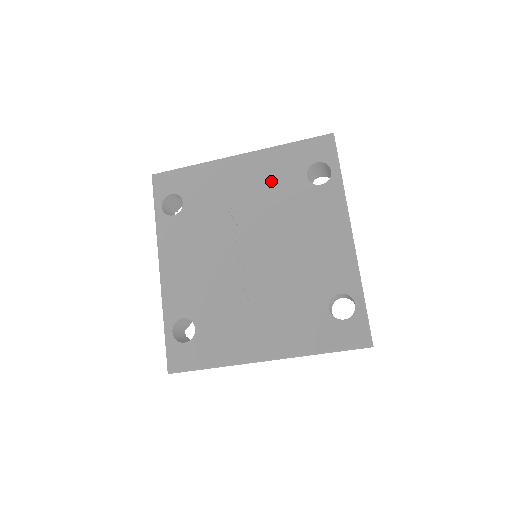
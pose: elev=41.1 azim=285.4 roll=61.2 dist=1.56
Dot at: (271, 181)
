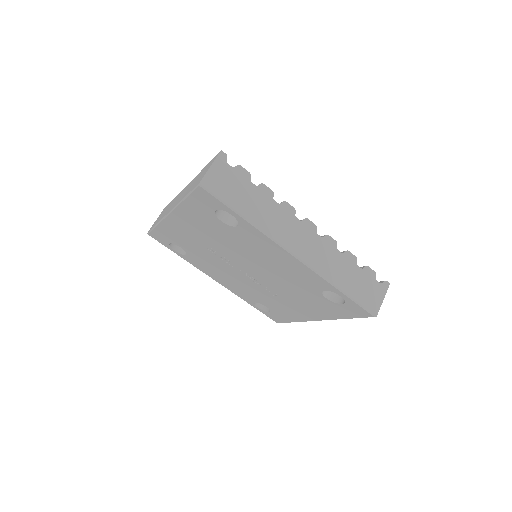
Dot at: (206, 229)
